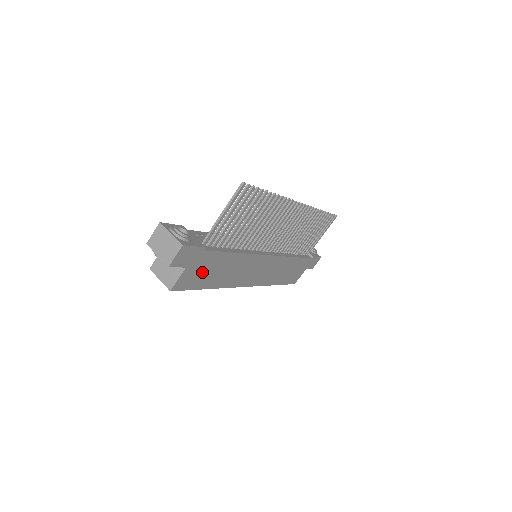
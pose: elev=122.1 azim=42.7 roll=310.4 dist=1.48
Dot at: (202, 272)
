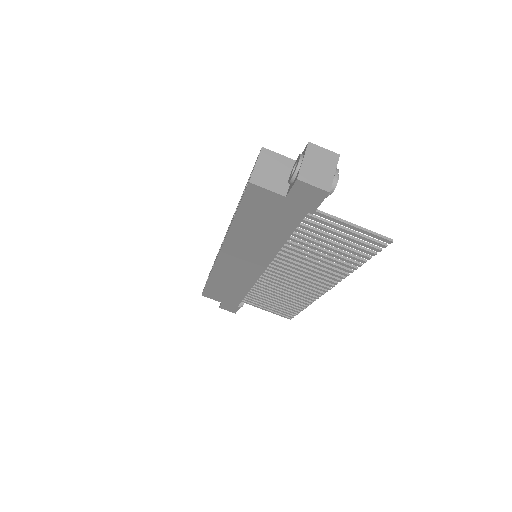
Dot at: (268, 212)
